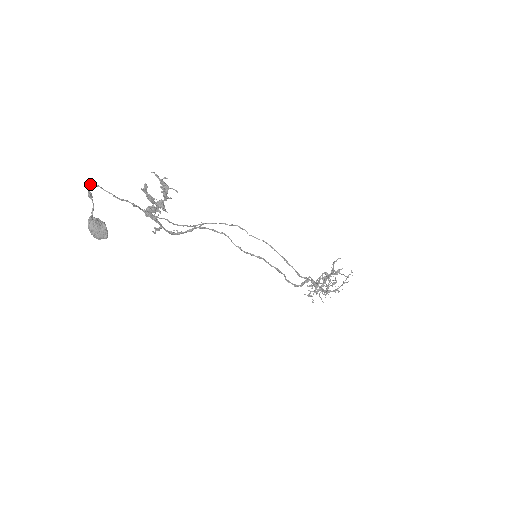
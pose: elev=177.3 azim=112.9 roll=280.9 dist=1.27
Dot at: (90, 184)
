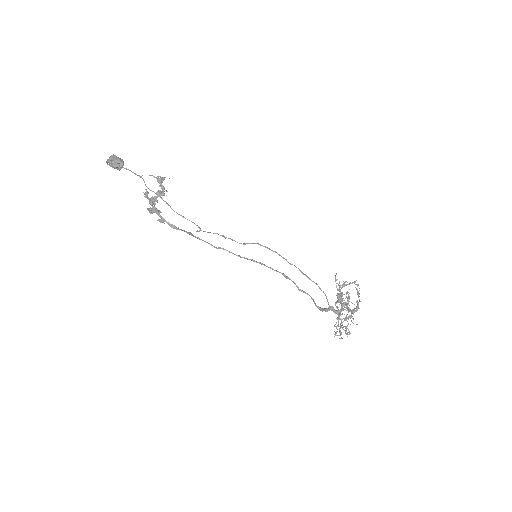
Dot at: (107, 163)
